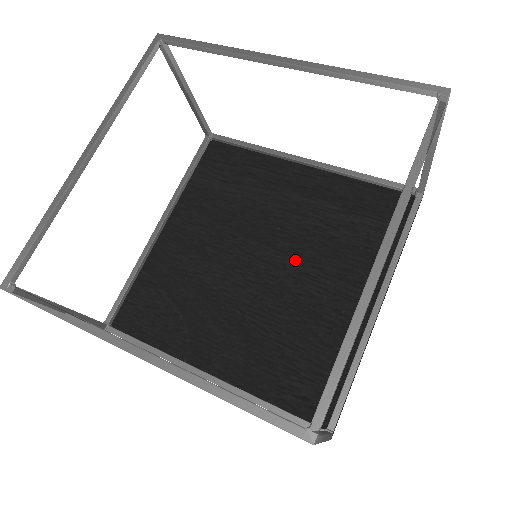
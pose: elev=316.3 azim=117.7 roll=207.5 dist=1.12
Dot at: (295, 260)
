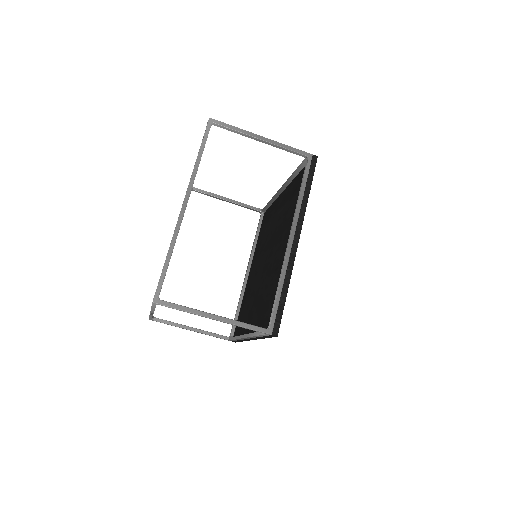
Dot at: (275, 246)
